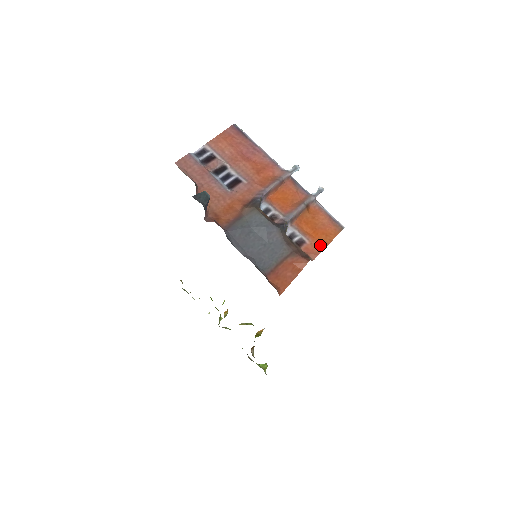
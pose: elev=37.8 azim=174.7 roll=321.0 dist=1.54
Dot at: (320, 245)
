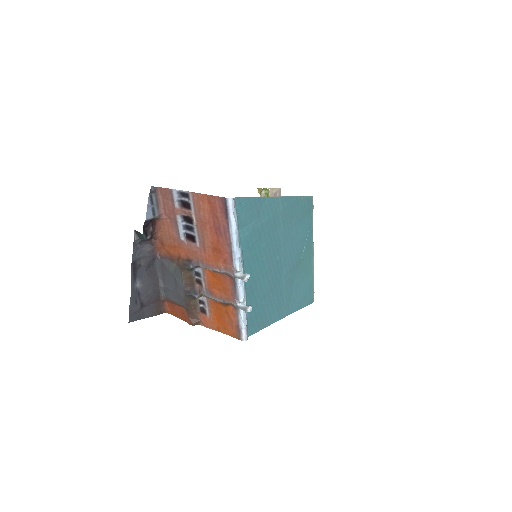
Dot at: (215, 326)
